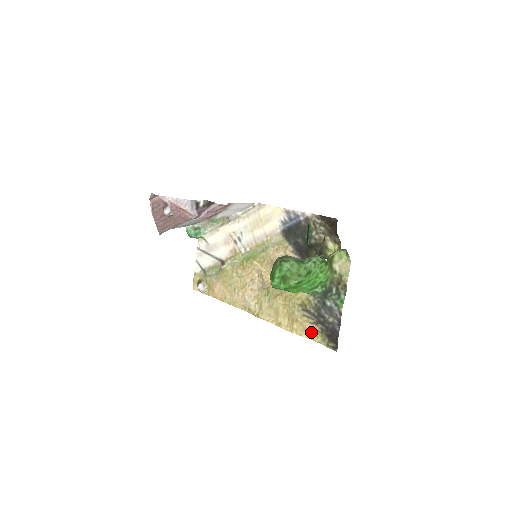
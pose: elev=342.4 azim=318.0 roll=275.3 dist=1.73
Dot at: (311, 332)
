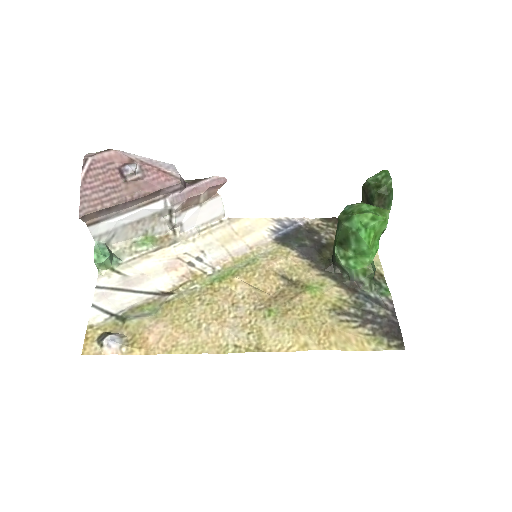
Dot at: (359, 339)
